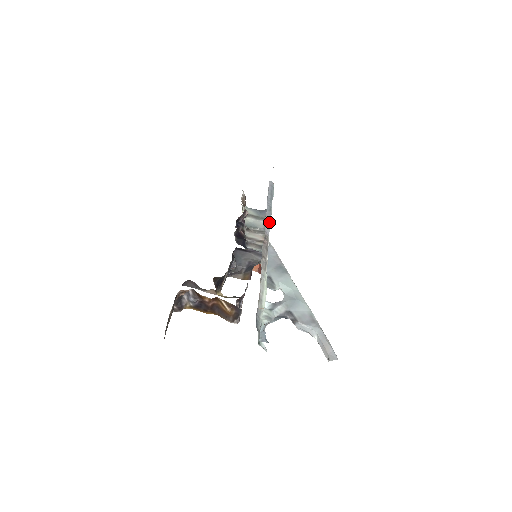
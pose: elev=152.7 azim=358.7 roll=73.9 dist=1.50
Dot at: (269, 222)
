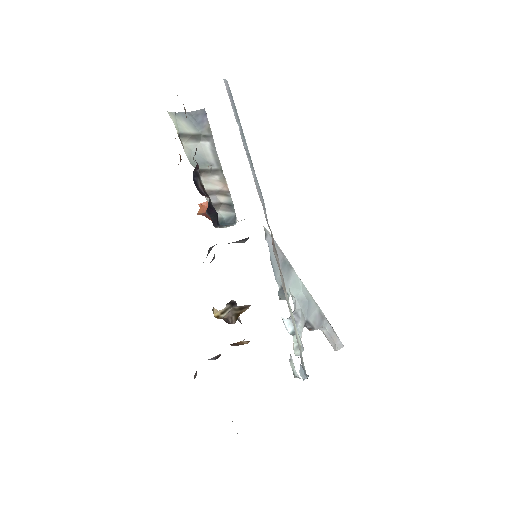
Dot at: (262, 196)
